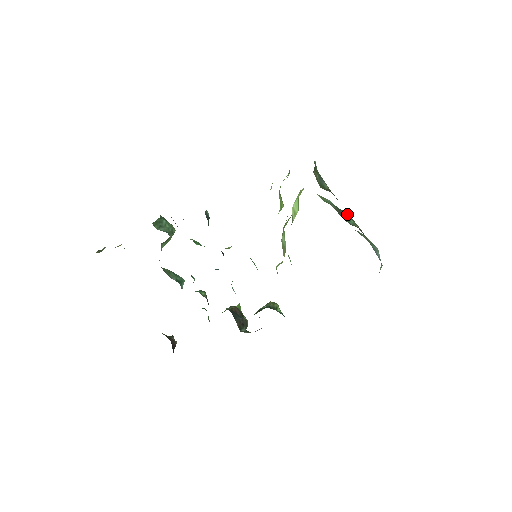
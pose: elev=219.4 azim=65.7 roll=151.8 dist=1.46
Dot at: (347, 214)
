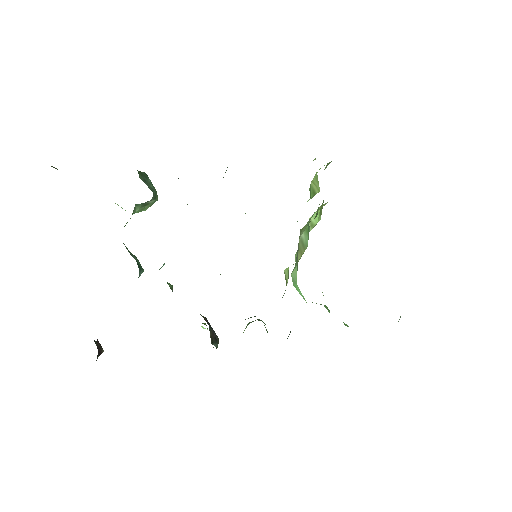
Dot at: occluded
